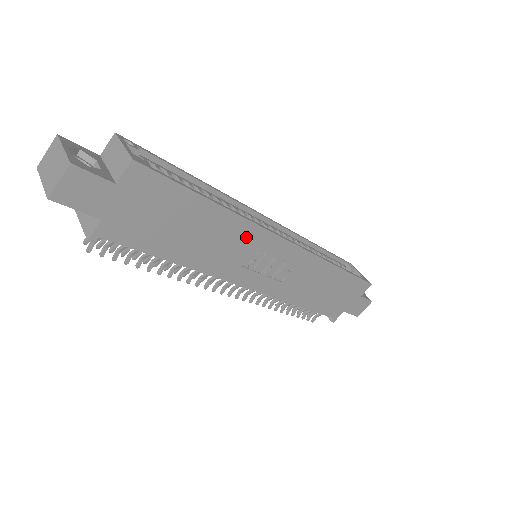
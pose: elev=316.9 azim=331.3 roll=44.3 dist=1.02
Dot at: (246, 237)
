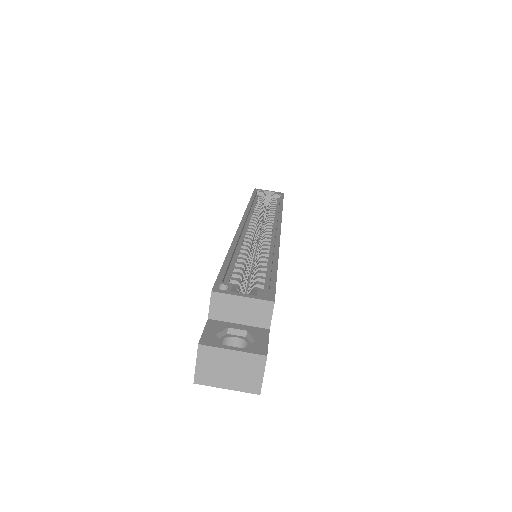
Dot at: occluded
